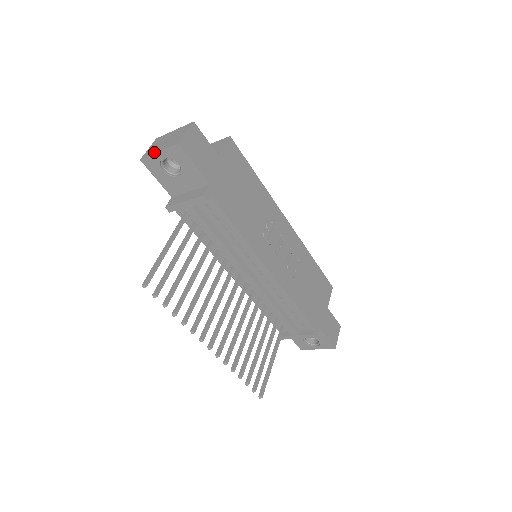
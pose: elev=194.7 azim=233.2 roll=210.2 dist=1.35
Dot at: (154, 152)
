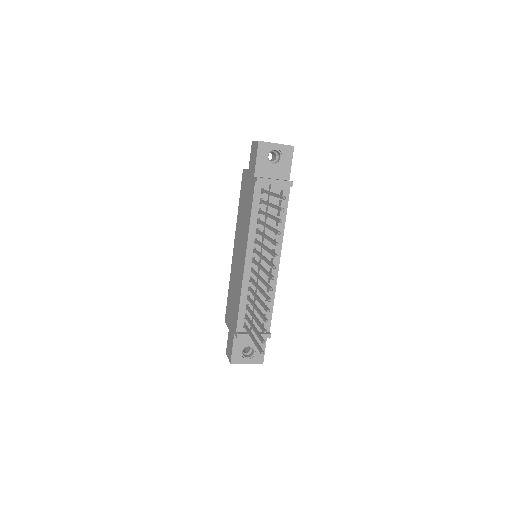
Dot at: occluded
